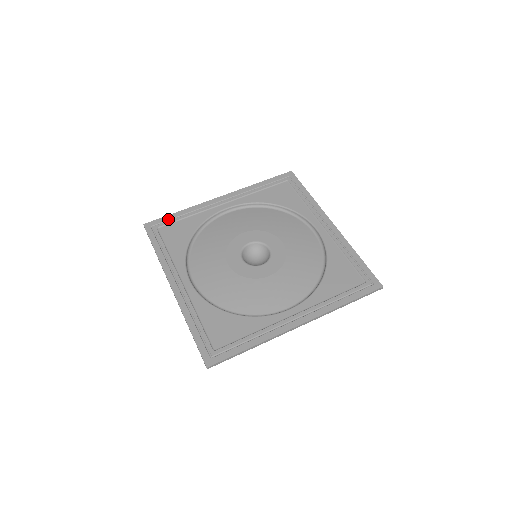
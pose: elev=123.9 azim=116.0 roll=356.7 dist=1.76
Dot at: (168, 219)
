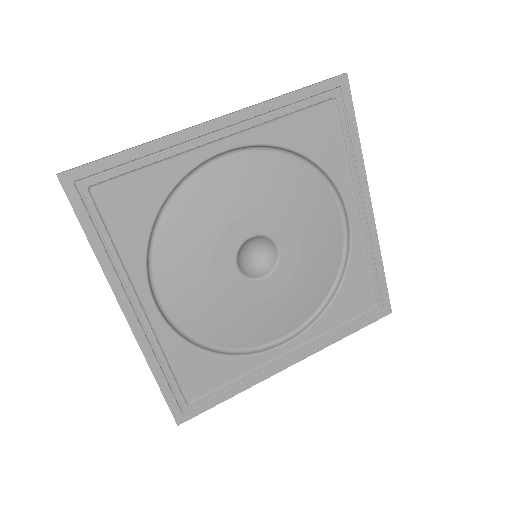
Dot at: (110, 167)
